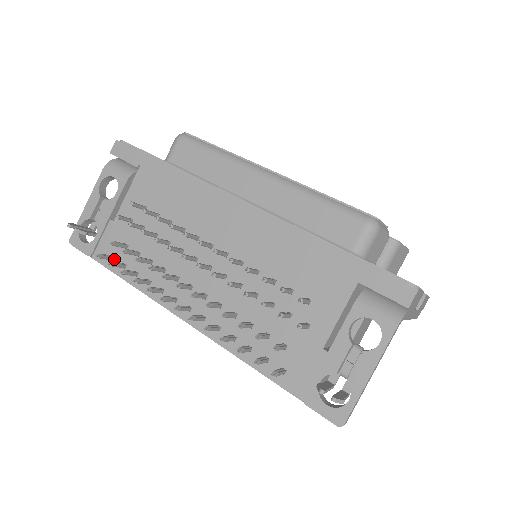
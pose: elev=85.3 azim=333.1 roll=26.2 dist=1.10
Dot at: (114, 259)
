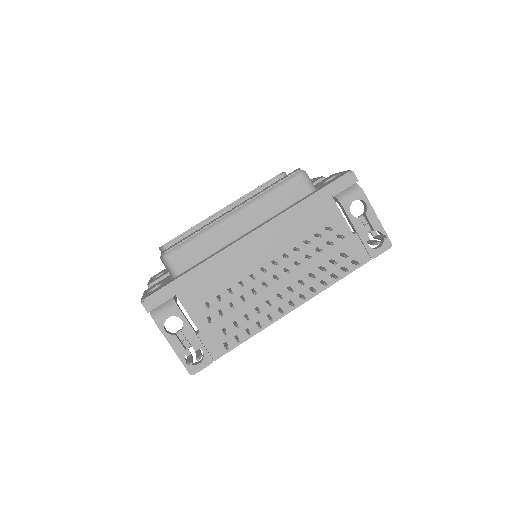
Dot at: (227, 343)
